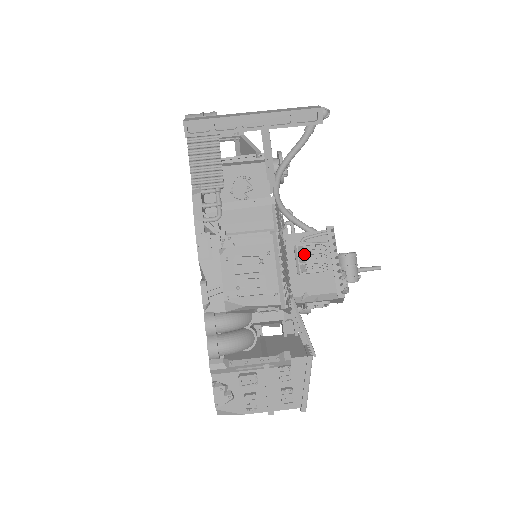
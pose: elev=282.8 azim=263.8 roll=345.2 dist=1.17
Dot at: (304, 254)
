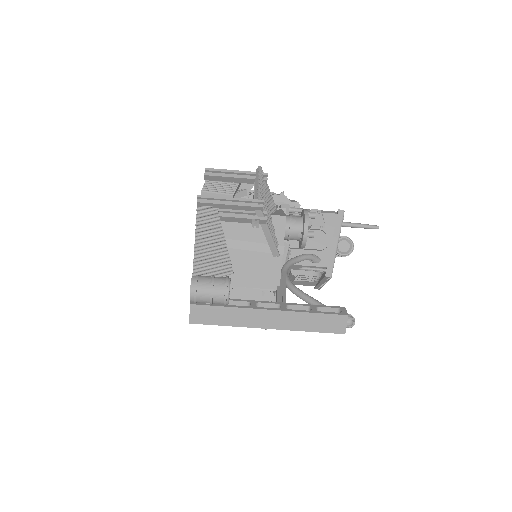
Dot at: (298, 277)
